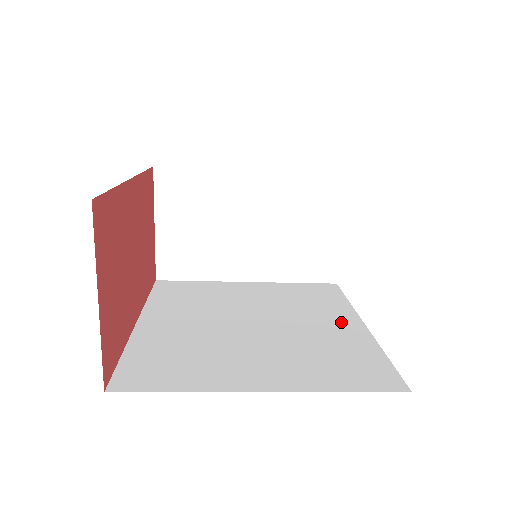
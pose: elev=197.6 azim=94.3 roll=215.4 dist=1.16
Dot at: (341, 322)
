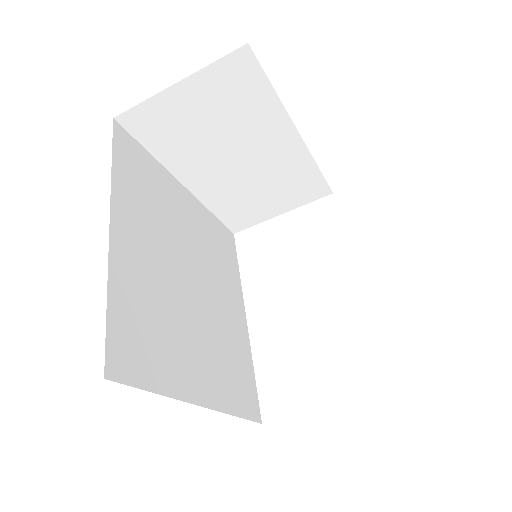
Dot at: (236, 308)
